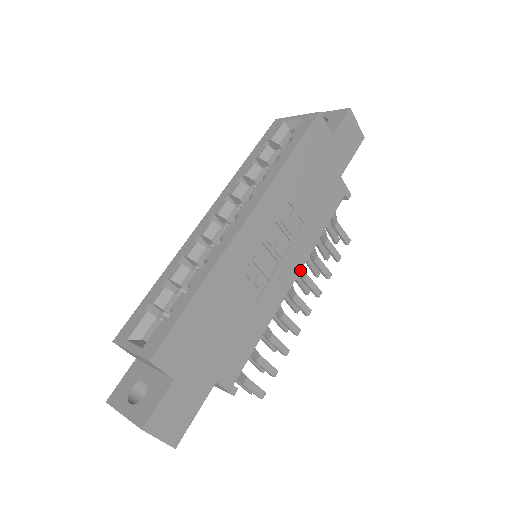
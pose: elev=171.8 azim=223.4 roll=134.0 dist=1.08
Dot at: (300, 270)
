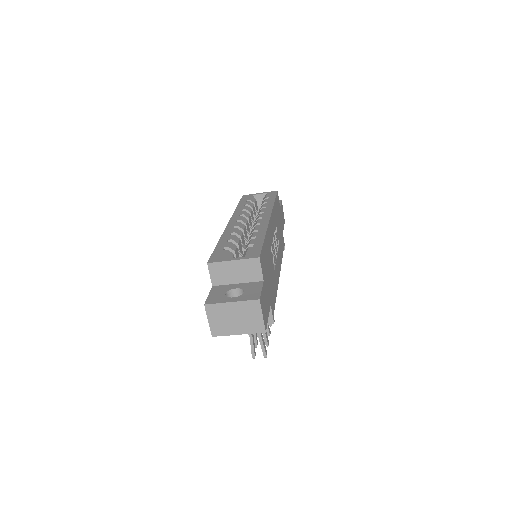
Dot at: occluded
